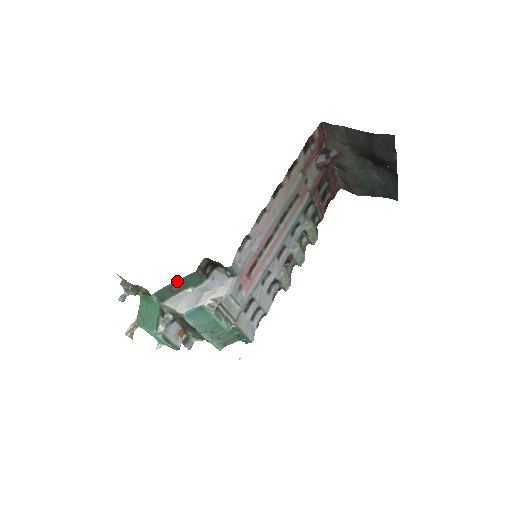
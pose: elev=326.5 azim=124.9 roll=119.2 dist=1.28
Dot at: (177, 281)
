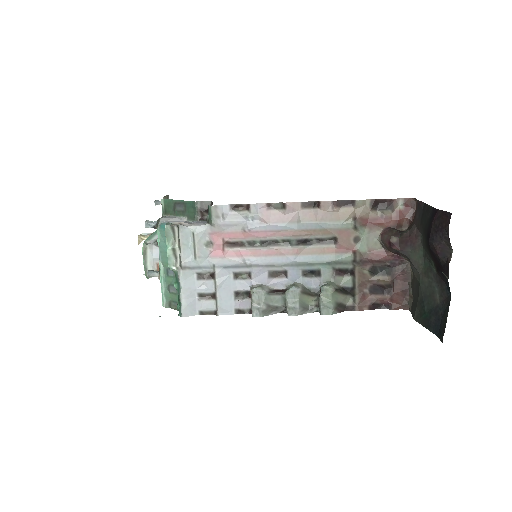
Dot at: (182, 201)
